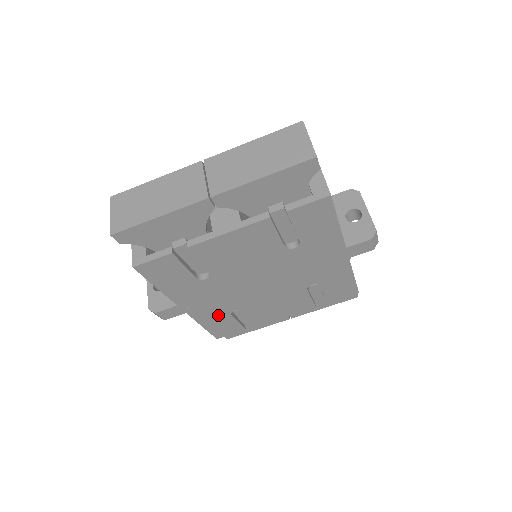
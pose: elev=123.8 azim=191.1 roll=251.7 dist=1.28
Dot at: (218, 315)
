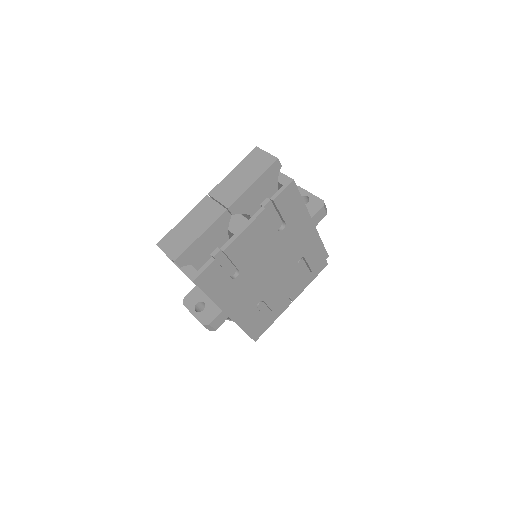
Dot at: (249, 312)
